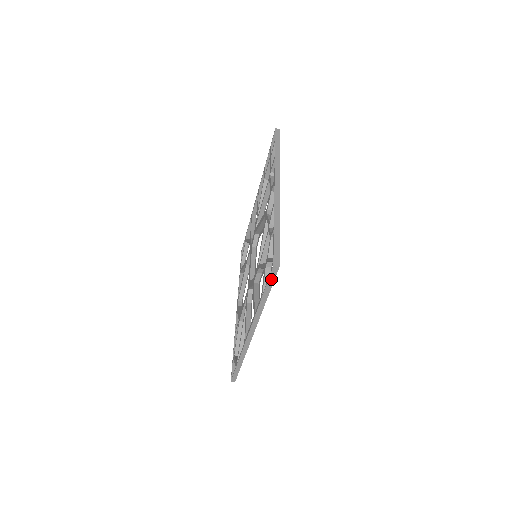
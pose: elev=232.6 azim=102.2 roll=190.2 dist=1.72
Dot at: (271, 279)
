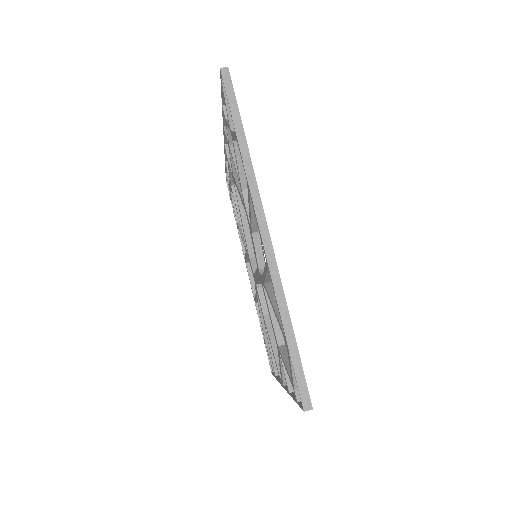
Dot at: (229, 93)
